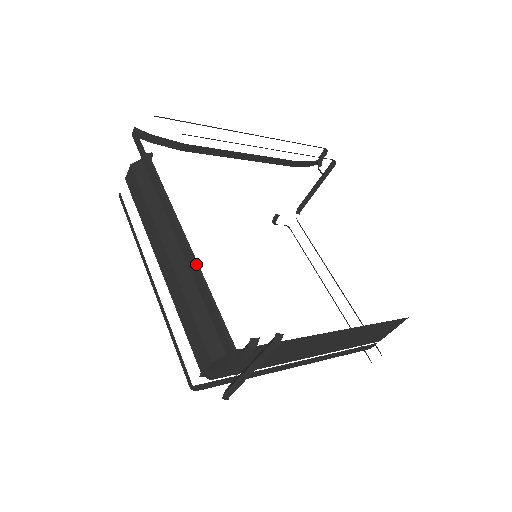
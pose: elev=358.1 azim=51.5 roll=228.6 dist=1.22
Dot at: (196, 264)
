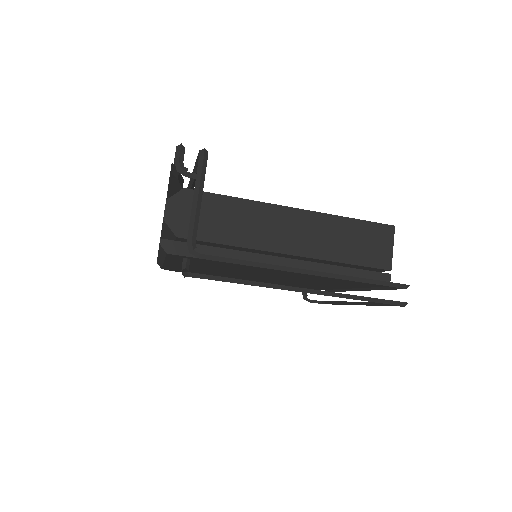
Dot at: occluded
